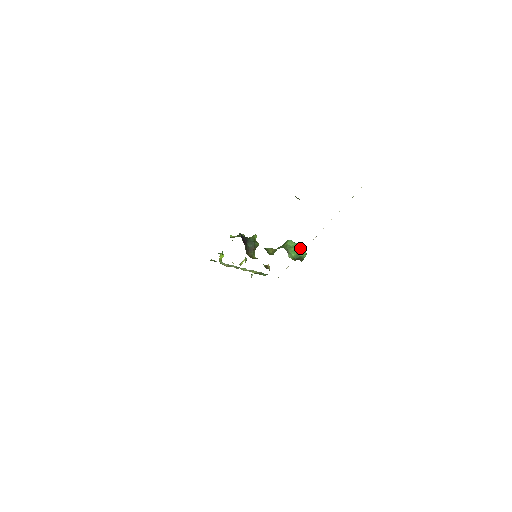
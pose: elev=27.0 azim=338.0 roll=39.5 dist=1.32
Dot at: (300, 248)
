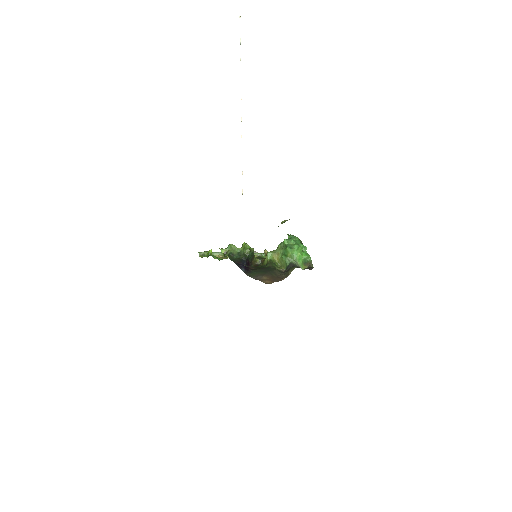
Dot at: (300, 249)
